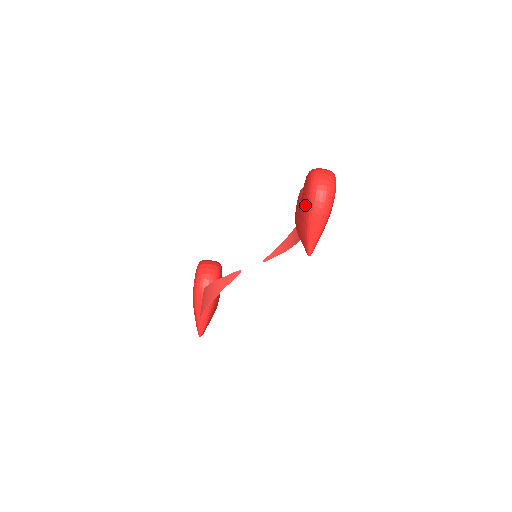
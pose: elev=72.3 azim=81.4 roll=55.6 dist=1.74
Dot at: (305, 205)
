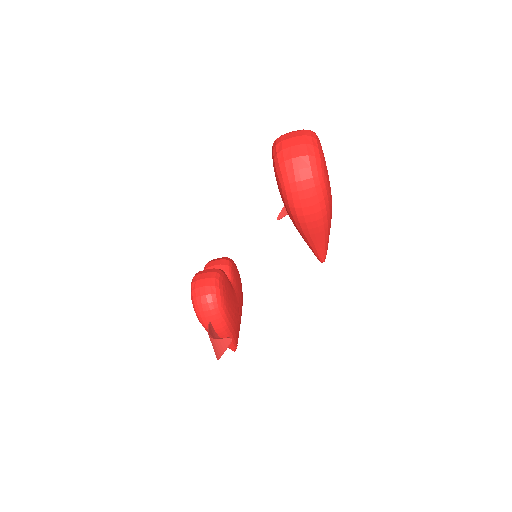
Dot at: occluded
